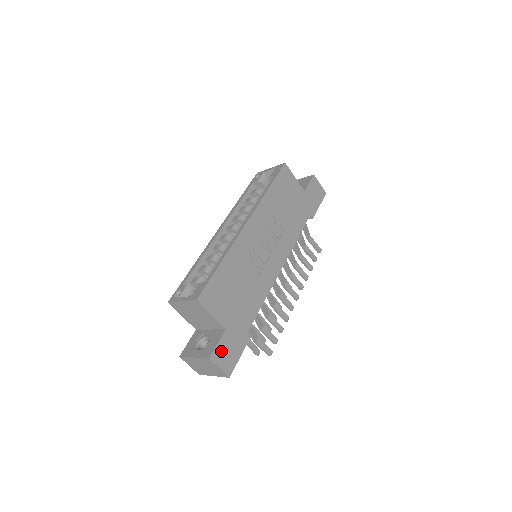
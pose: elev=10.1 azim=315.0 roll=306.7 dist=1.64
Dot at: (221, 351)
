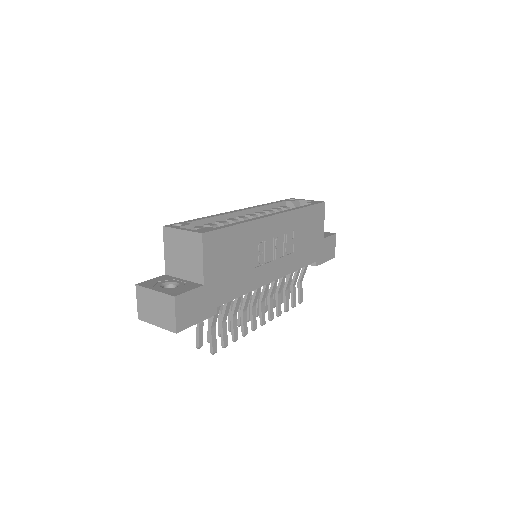
Dot at: (187, 301)
